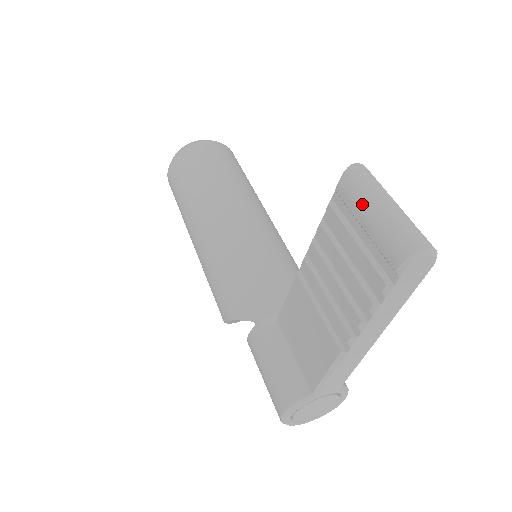
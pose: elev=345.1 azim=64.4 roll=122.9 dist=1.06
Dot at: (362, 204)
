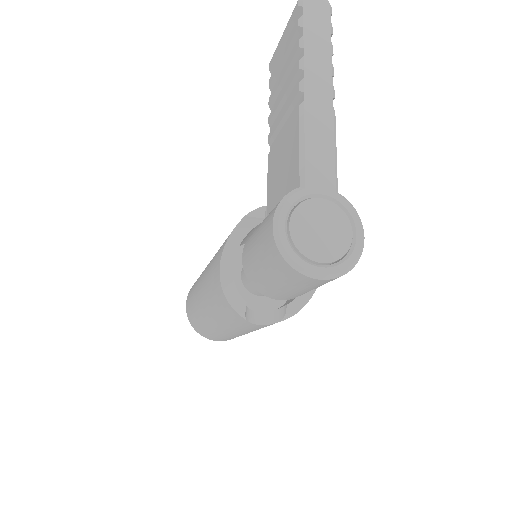
Dot at: (280, 40)
